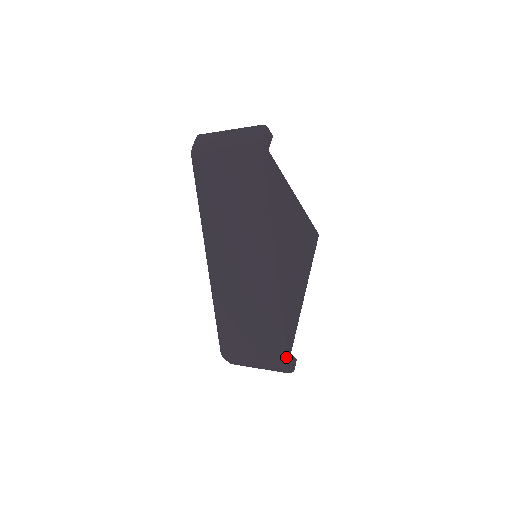
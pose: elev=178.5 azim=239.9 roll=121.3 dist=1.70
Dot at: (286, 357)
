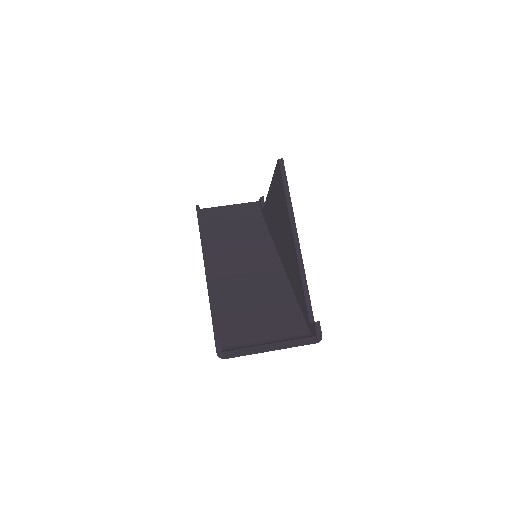
Dot at: occluded
